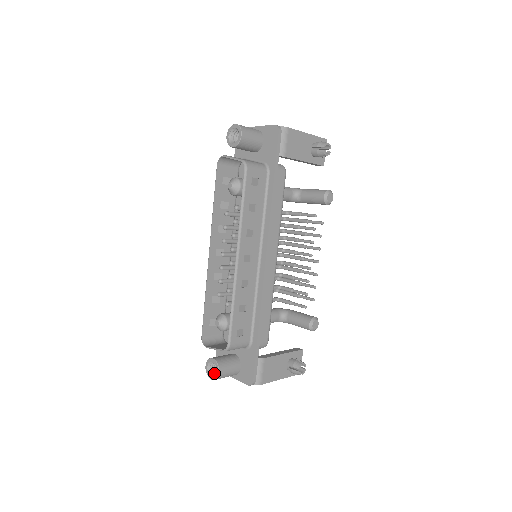
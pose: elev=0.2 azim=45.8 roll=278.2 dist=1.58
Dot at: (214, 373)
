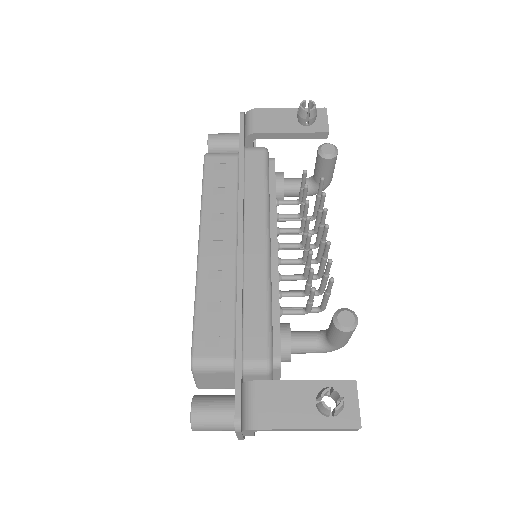
Dot at: occluded
